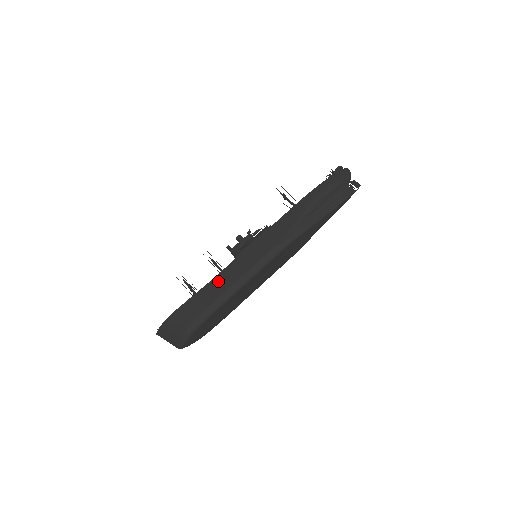
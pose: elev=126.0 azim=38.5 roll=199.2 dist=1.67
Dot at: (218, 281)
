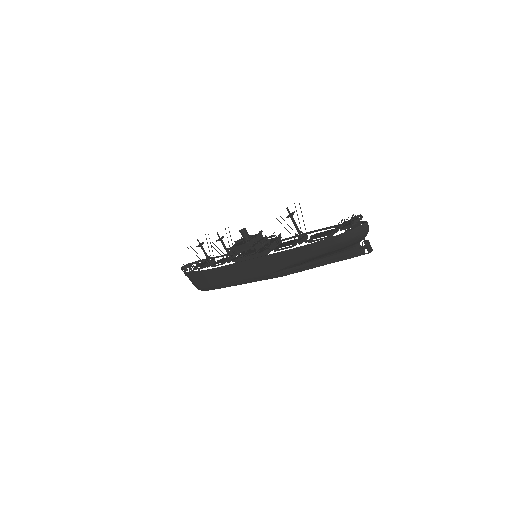
Dot at: (218, 273)
